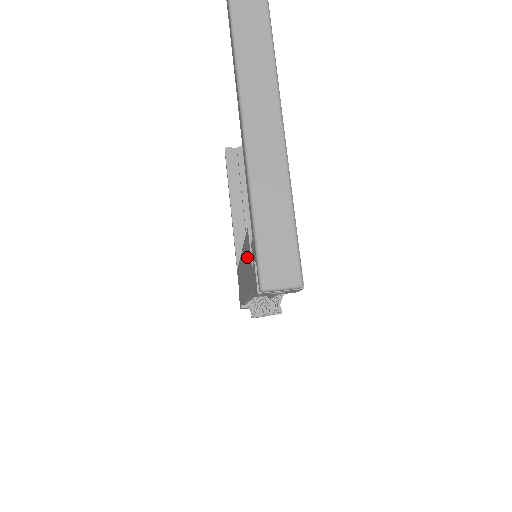
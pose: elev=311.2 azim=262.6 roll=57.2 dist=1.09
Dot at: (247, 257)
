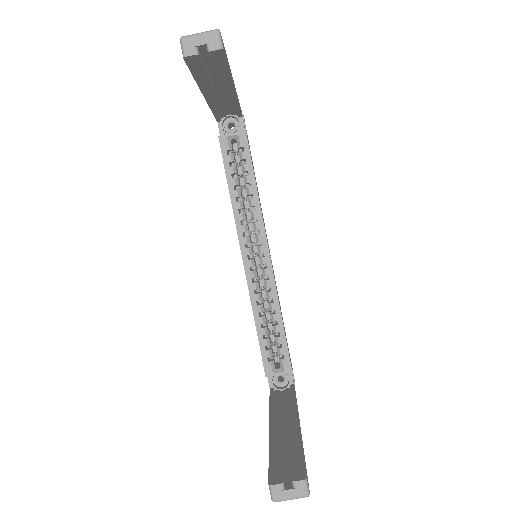
Dot at: occluded
